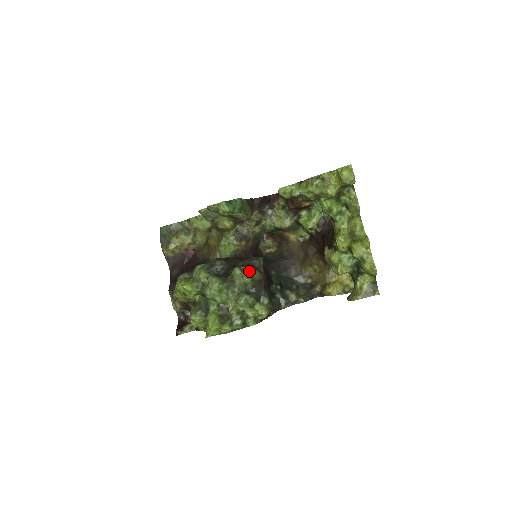
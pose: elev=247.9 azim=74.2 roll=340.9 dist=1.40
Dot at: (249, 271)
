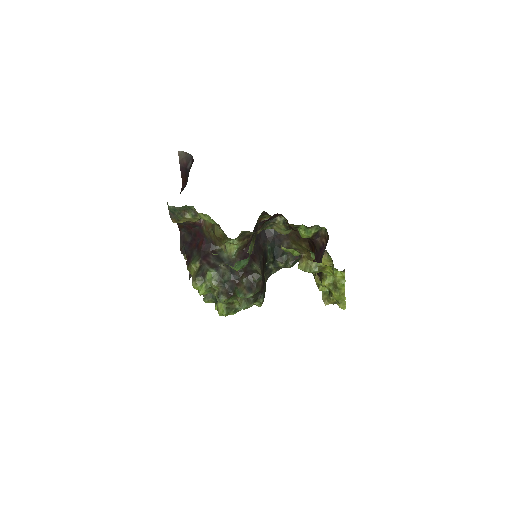
Dot at: (251, 295)
